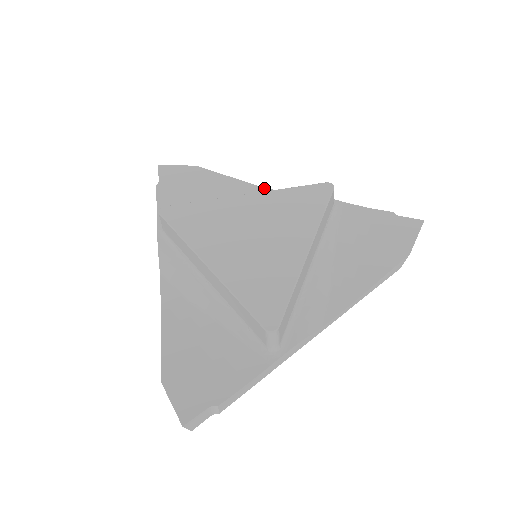
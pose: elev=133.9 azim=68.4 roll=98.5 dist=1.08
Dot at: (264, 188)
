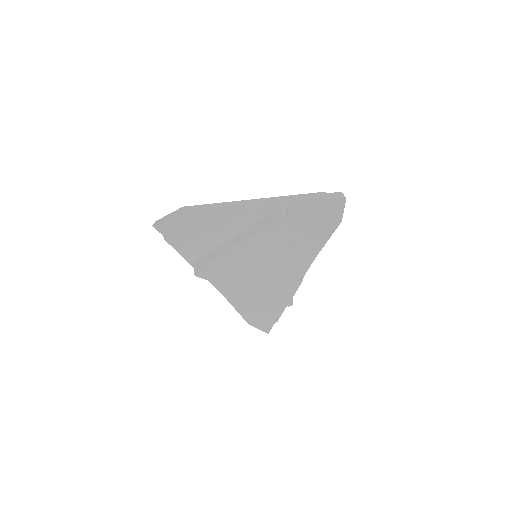
Dot at: (232, 205)
